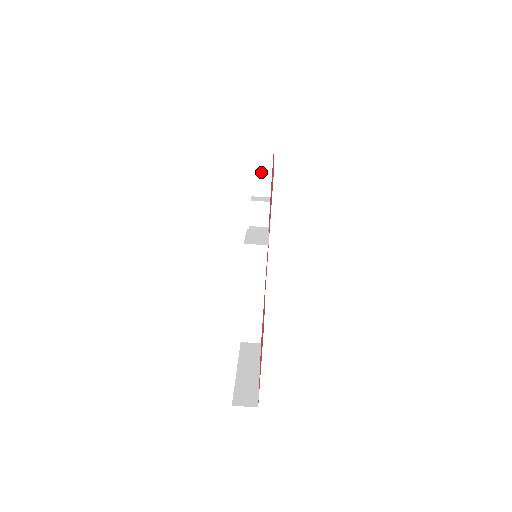
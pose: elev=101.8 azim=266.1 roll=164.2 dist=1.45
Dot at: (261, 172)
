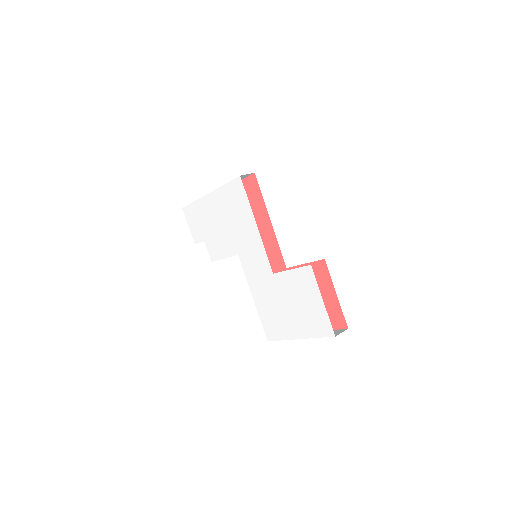
Dot at: occluded
